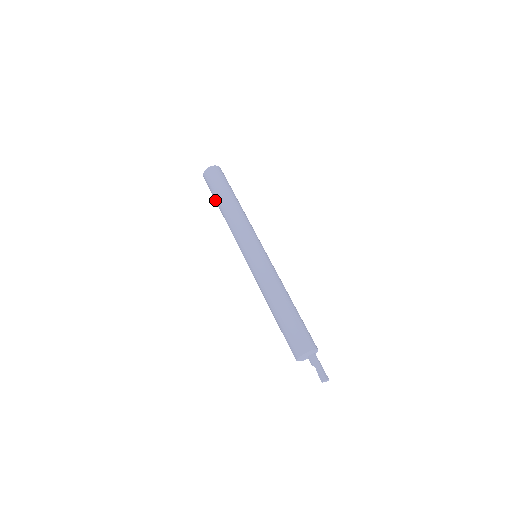
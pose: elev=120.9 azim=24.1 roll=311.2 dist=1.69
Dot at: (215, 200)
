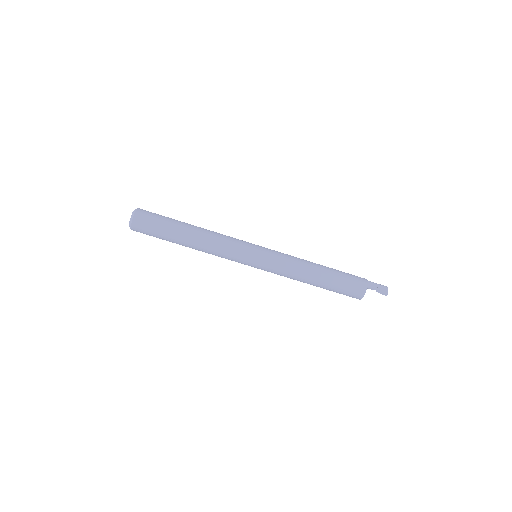
Dot at: occluded
